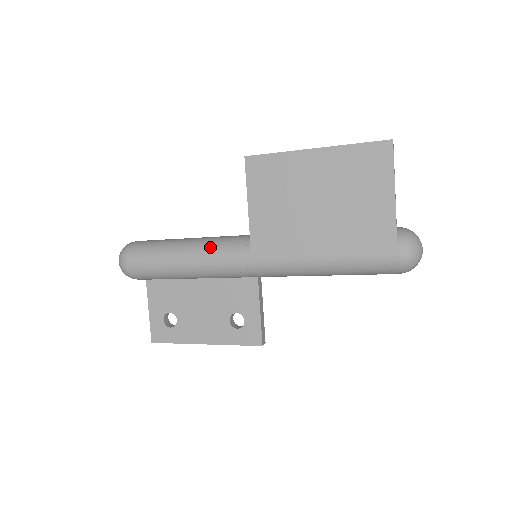
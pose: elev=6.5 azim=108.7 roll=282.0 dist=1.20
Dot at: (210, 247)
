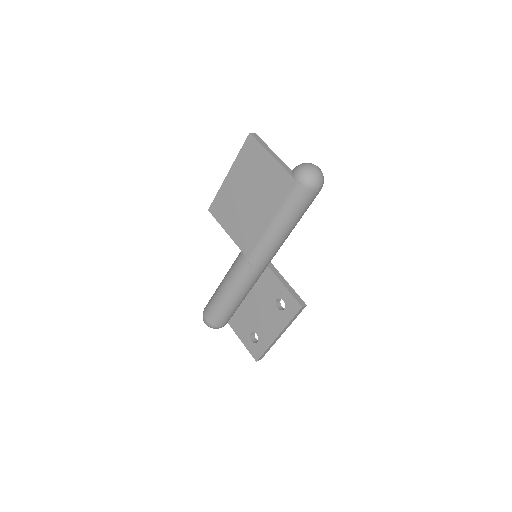
Dot at: (229, 272)
